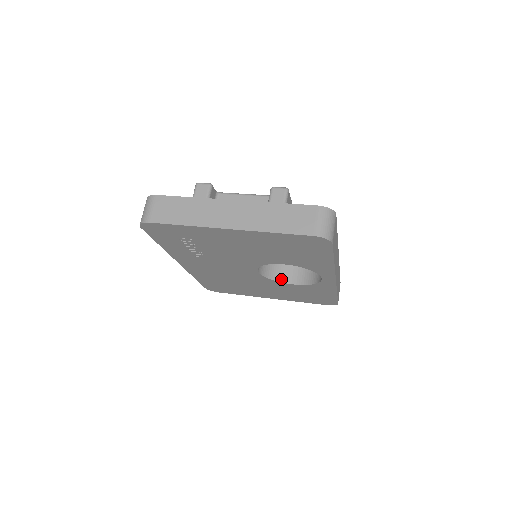
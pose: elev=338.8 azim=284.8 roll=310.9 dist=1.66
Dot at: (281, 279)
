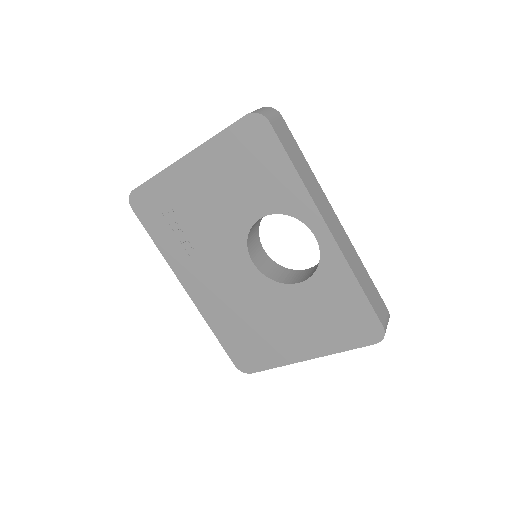
Dot at: (288, 282)
